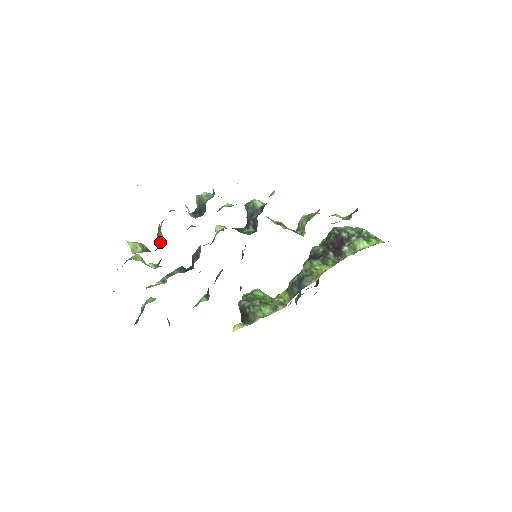
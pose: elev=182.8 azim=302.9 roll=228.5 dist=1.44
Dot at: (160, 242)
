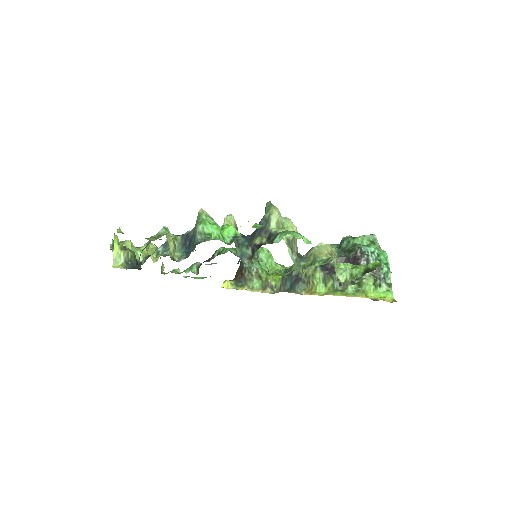
Dot at: (140, 264)
